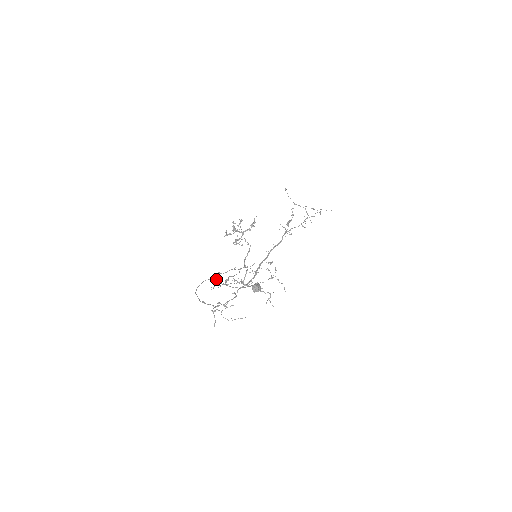
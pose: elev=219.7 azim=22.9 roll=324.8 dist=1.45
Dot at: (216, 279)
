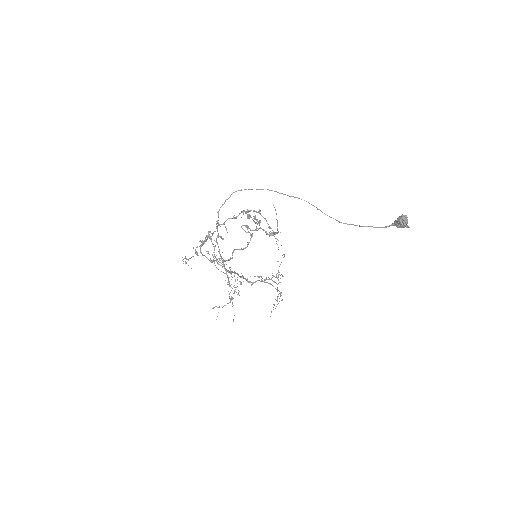
Dot at: (296, 197)
